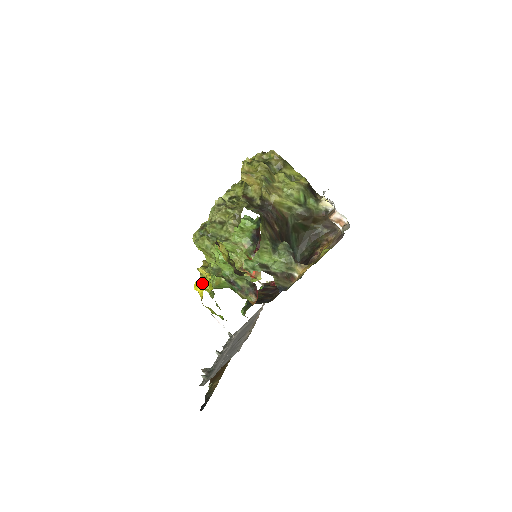
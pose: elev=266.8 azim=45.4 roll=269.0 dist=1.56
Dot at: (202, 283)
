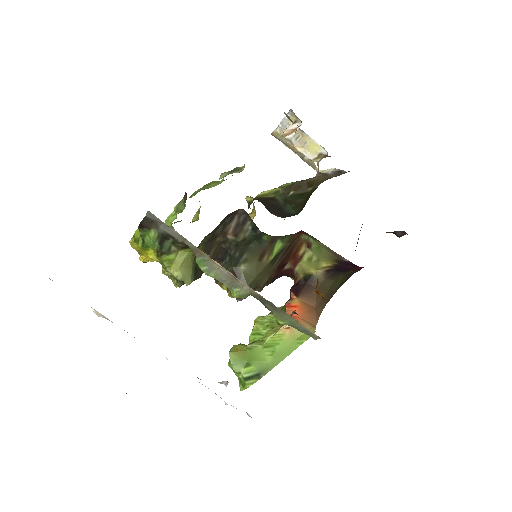
Dot at: occluded
